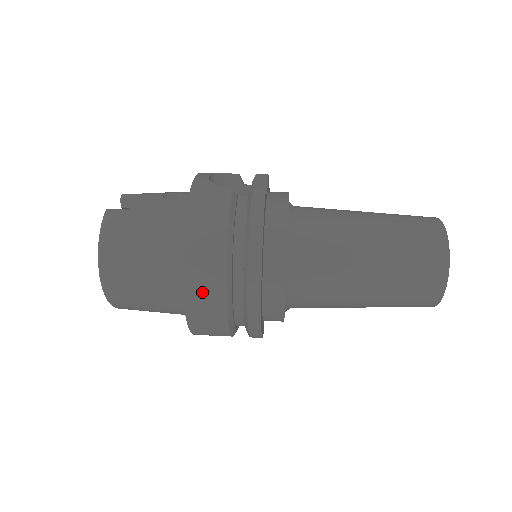
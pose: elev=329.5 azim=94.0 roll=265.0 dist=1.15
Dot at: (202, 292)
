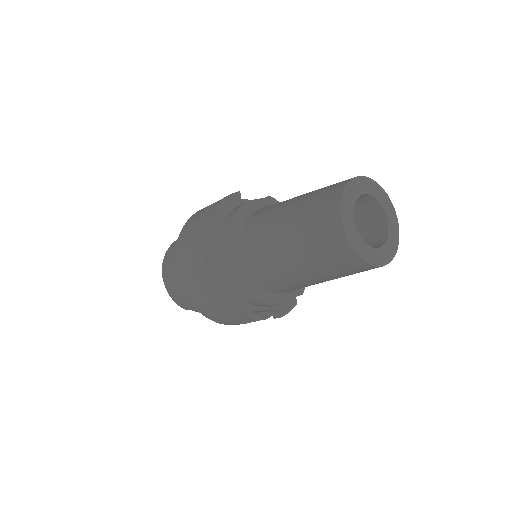
Dot at: (182, 258)
